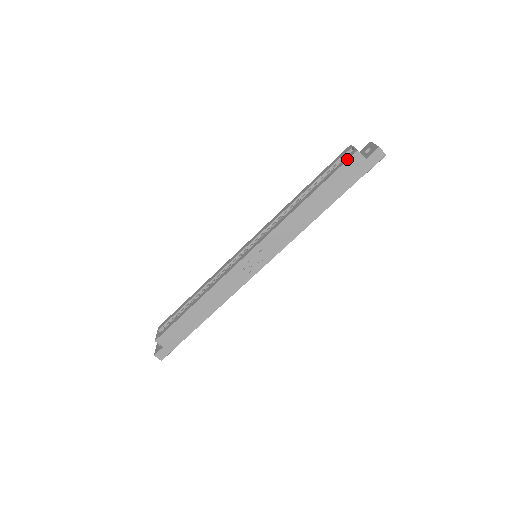
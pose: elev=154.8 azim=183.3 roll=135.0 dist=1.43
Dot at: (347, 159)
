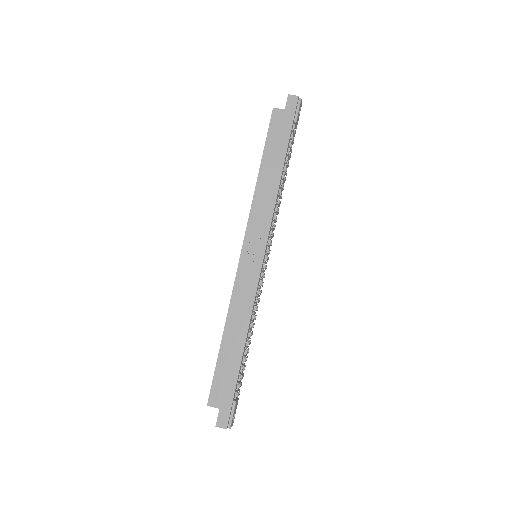
Dot at: (270, 120)
